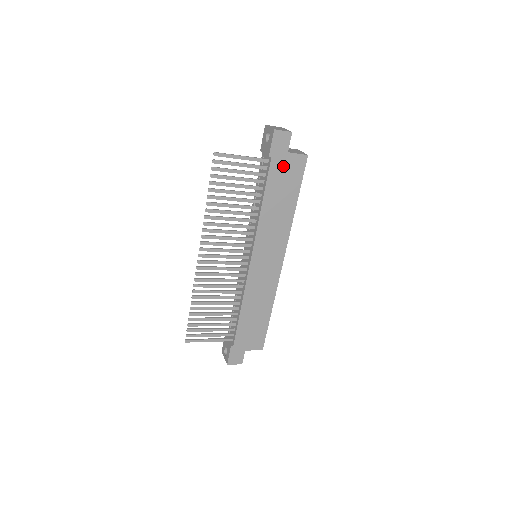
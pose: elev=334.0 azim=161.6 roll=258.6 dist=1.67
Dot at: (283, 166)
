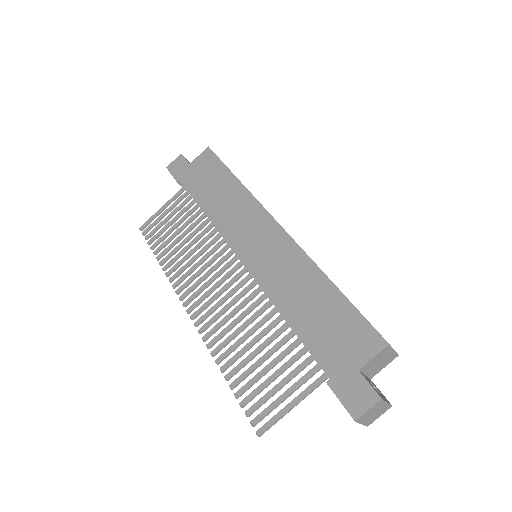
Dot at: (195, 174)
